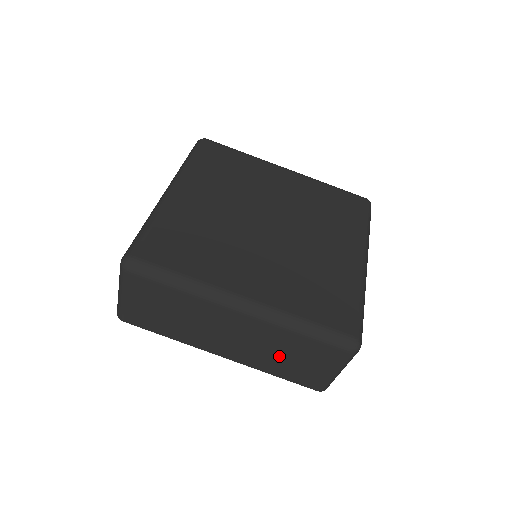
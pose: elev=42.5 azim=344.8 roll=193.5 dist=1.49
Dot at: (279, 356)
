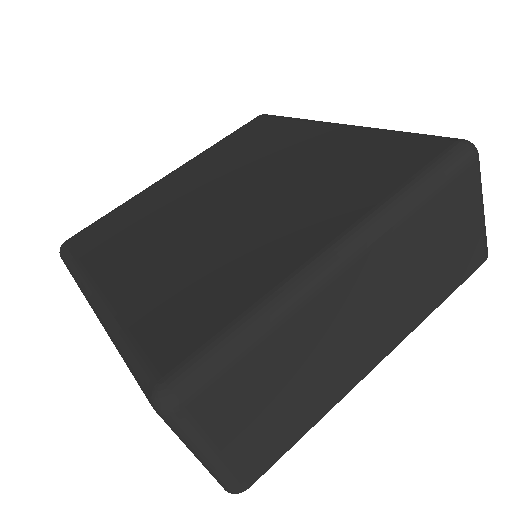
Dot at: (427, 268)
